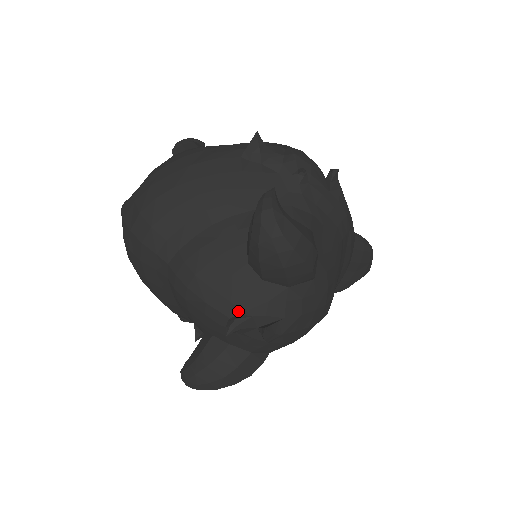
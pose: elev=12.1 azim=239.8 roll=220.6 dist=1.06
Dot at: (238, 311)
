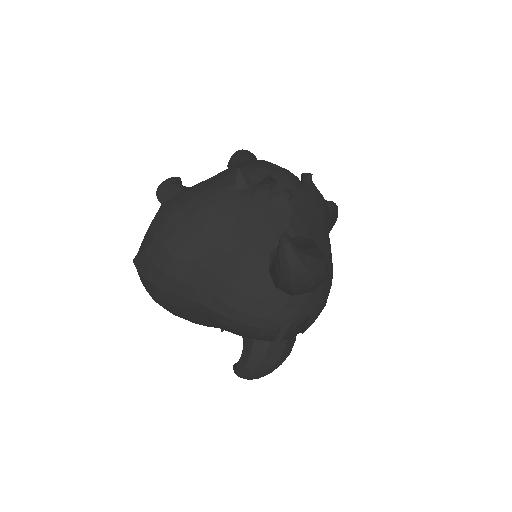
Dot at: (279, 324)
